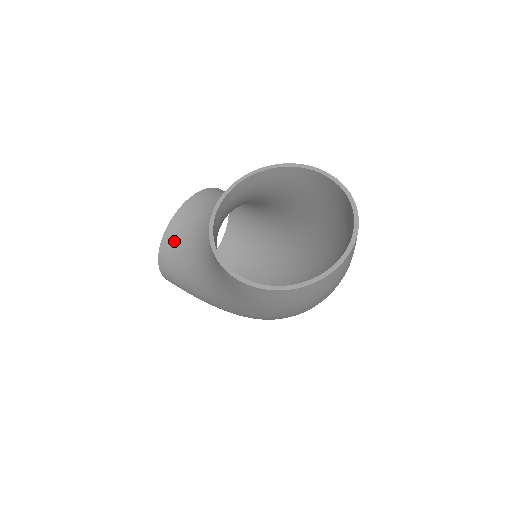
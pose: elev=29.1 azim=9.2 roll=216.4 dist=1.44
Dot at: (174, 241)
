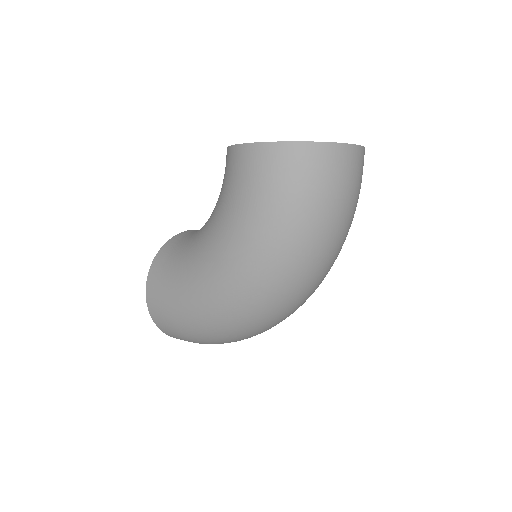
Dot at: (176, 241)
